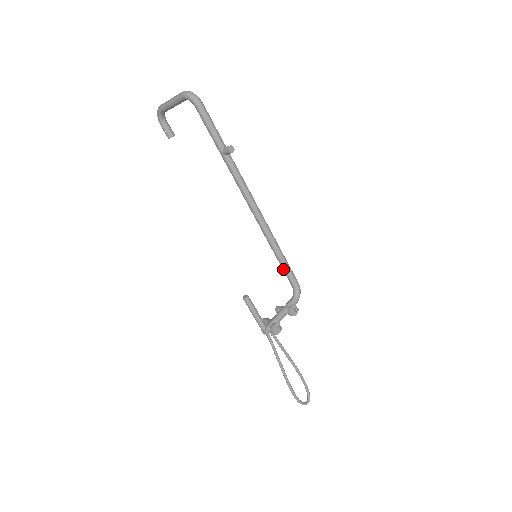
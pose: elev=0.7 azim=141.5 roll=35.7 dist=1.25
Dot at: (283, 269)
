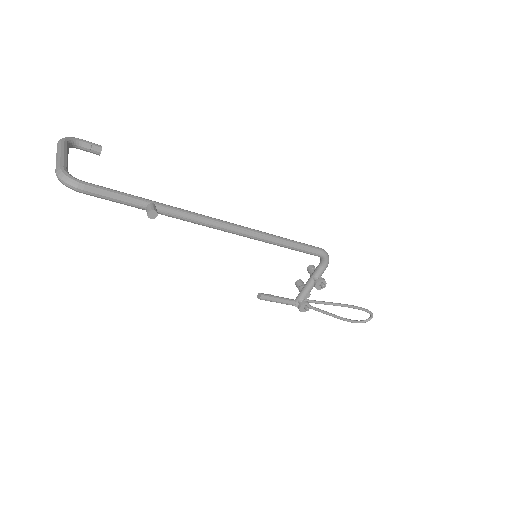
Dot at: (296, 250)
